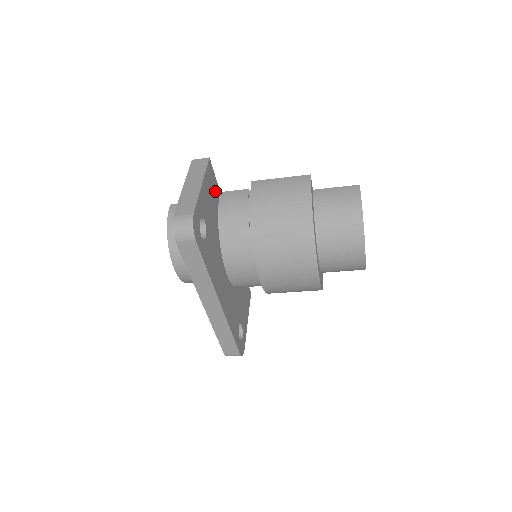
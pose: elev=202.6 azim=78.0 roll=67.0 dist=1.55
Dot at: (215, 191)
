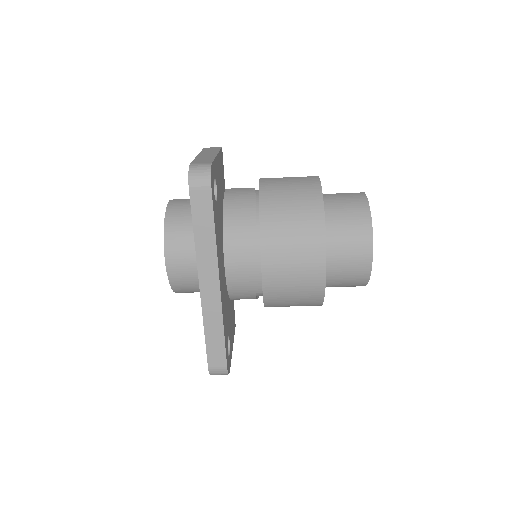
Dot at: (223, 180)
